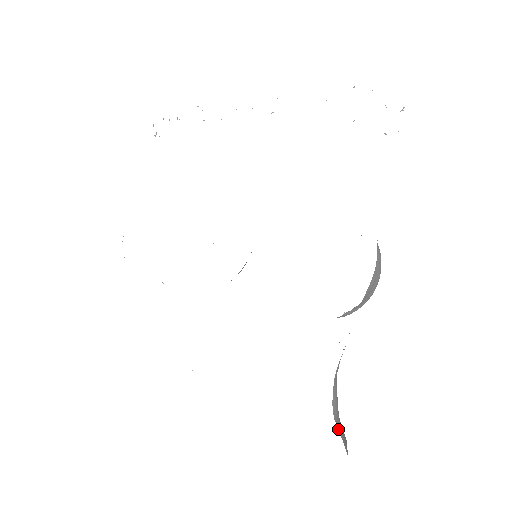
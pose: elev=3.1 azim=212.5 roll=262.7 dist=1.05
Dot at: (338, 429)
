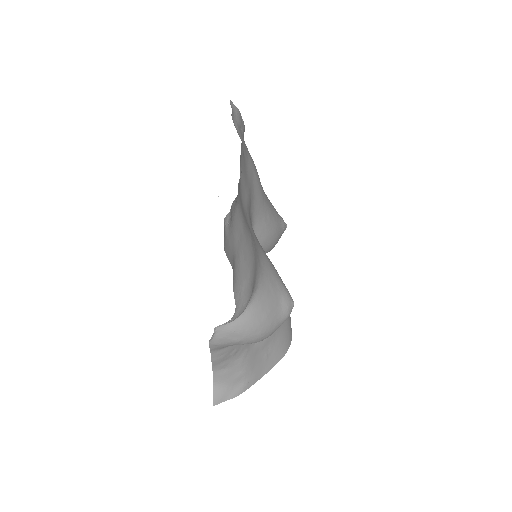
Dot at: (214, 392)
